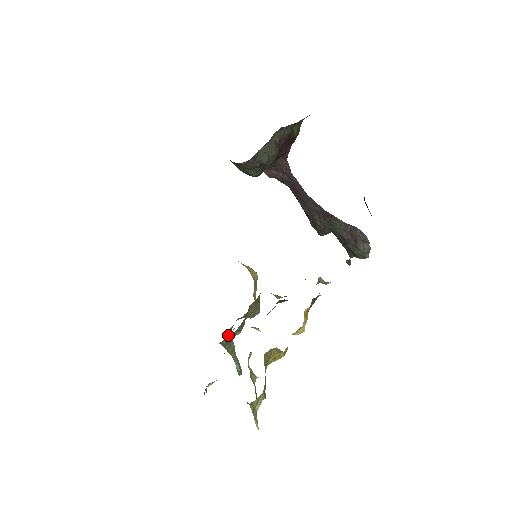
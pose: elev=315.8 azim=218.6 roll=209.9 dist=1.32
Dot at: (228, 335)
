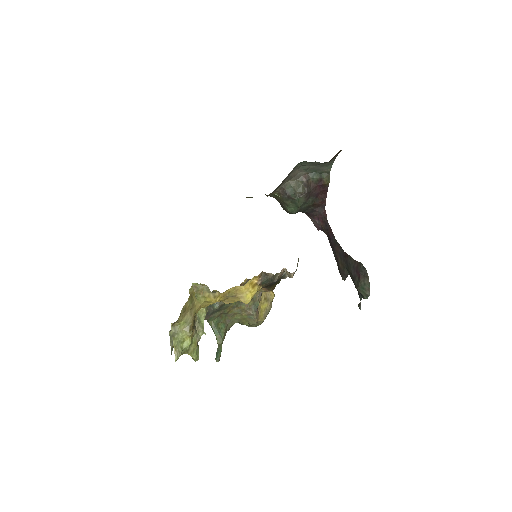
Dot at: (221, 324)
